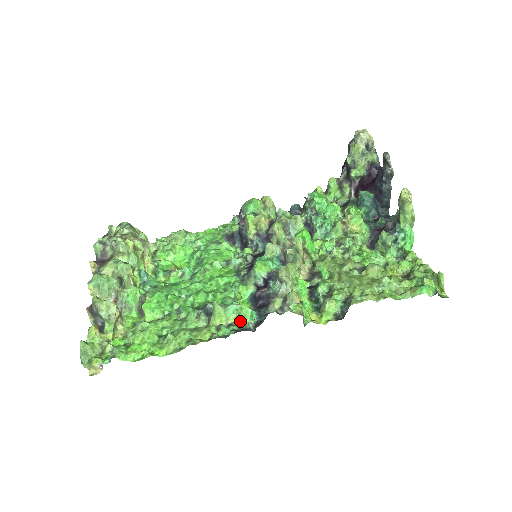
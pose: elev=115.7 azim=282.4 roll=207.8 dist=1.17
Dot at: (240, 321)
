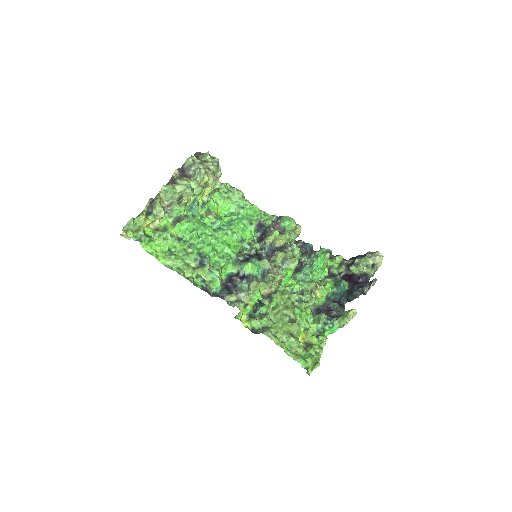
Dot at: (210, 284)
